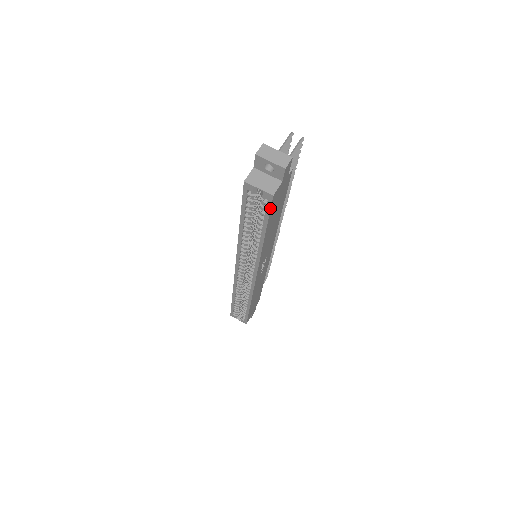
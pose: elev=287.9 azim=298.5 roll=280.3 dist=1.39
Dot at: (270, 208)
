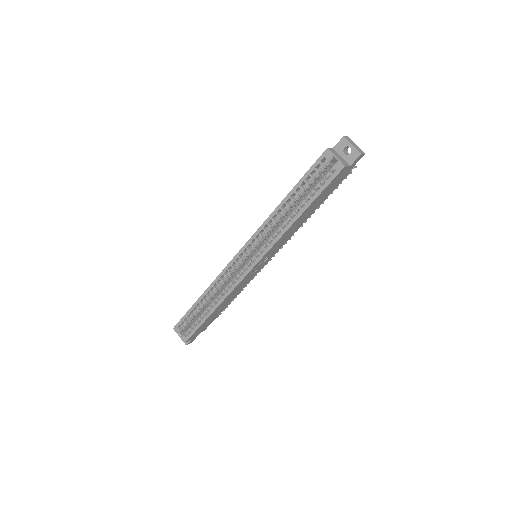
Dot at: (333, 179)
